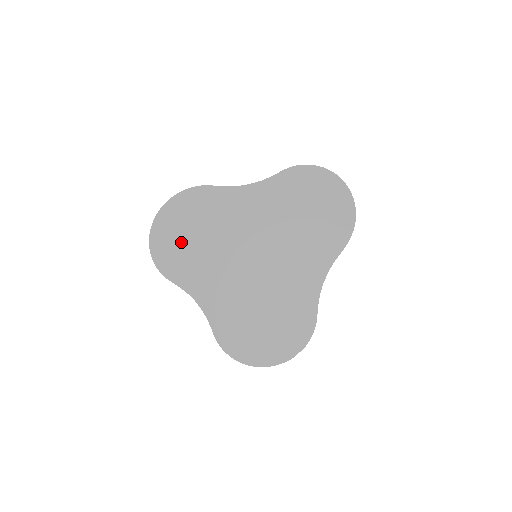
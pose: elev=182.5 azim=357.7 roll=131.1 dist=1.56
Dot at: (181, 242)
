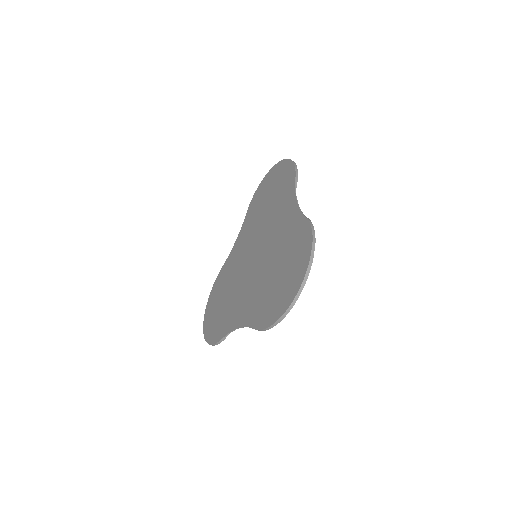
Dot at: (218, 313)
